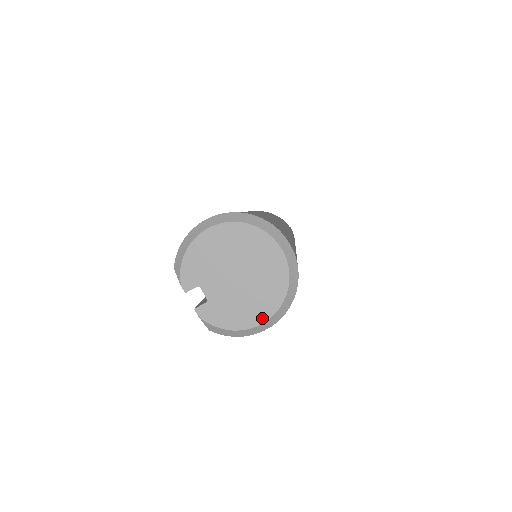
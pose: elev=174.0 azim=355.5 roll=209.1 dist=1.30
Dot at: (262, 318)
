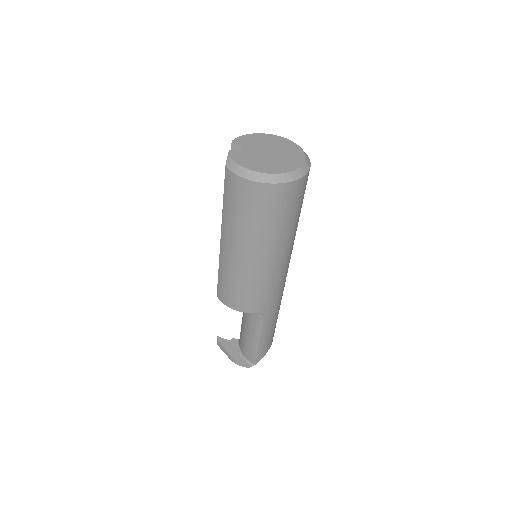
Dot at: (266, 171)
